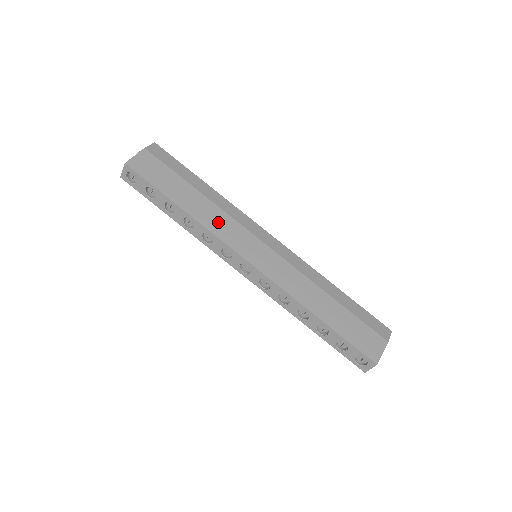
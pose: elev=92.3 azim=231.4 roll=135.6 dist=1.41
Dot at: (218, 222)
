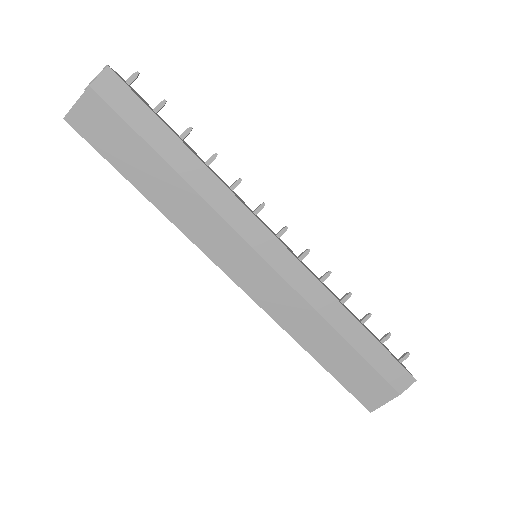
Dot at: (197, 221)
